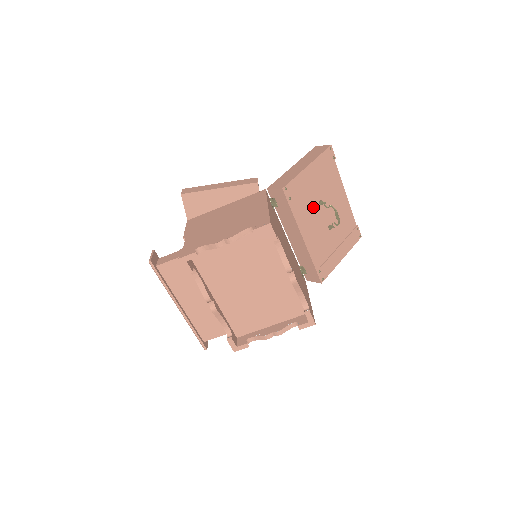
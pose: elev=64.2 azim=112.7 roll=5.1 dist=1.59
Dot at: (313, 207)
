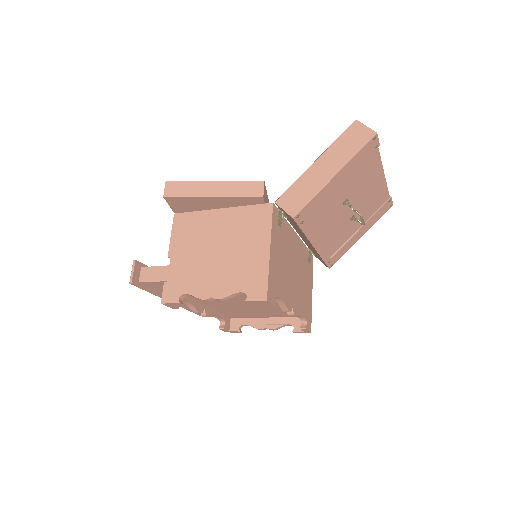
Dot at: (334, 211)
